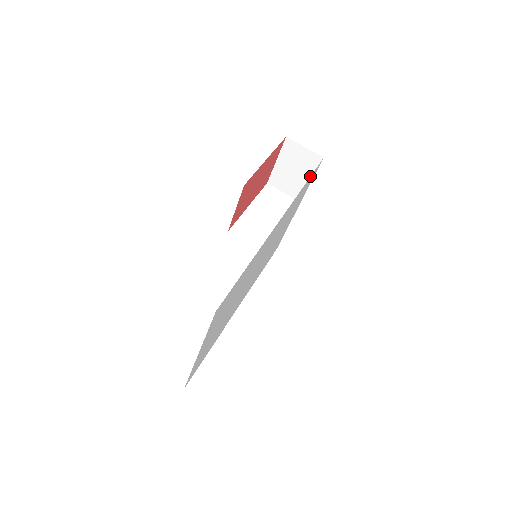
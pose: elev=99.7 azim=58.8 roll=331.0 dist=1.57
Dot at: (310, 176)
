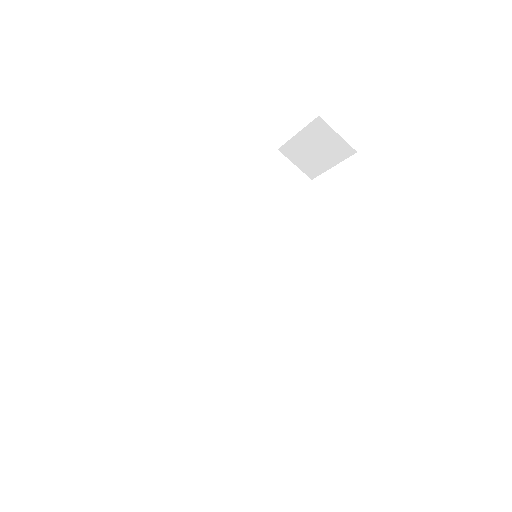
Dot at: (333, 162)
